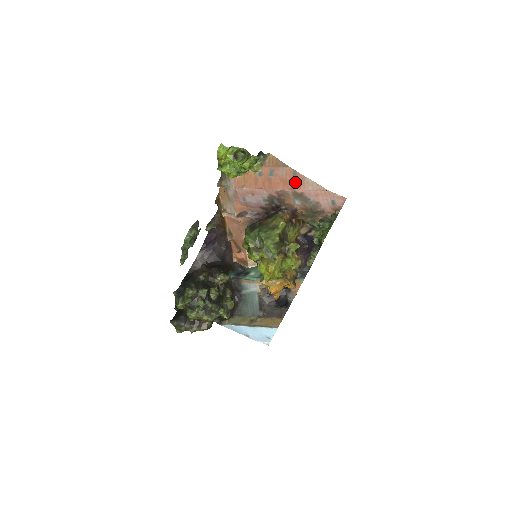
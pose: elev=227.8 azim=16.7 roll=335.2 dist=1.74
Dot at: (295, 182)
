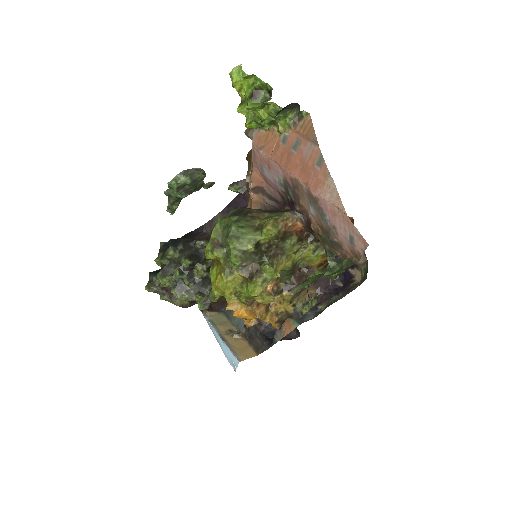
Dot at: (315, 175)
